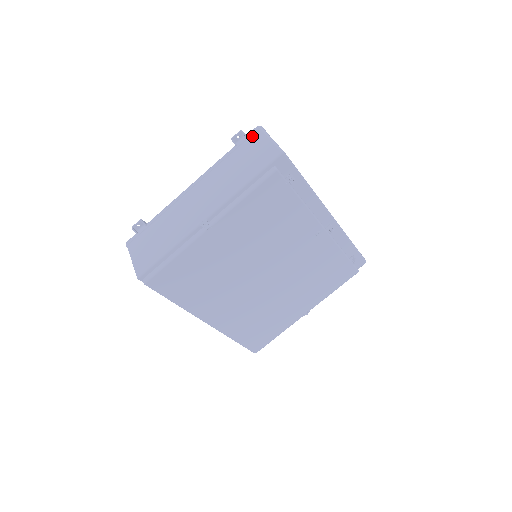
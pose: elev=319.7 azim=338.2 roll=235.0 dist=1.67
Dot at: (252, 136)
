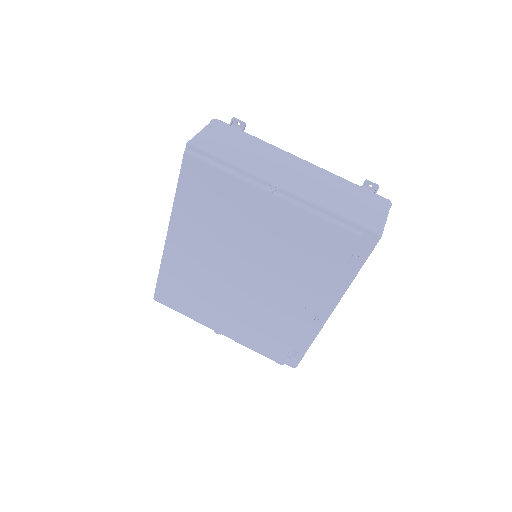
Dot at: (379, 199)
